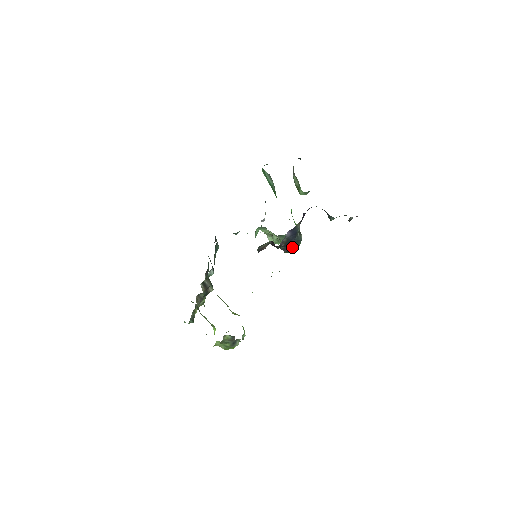
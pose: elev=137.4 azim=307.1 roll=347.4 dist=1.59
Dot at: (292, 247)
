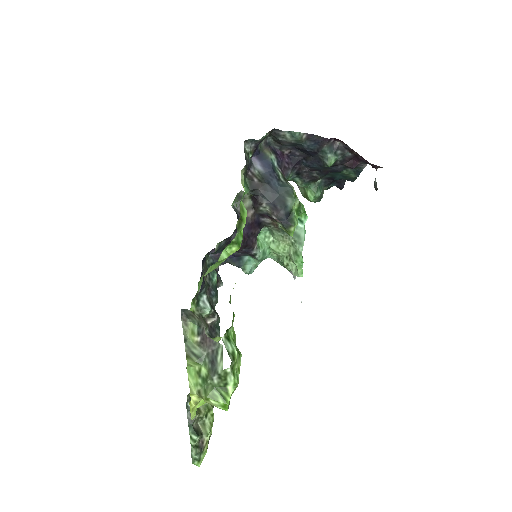
Dot at: (282, 201)
